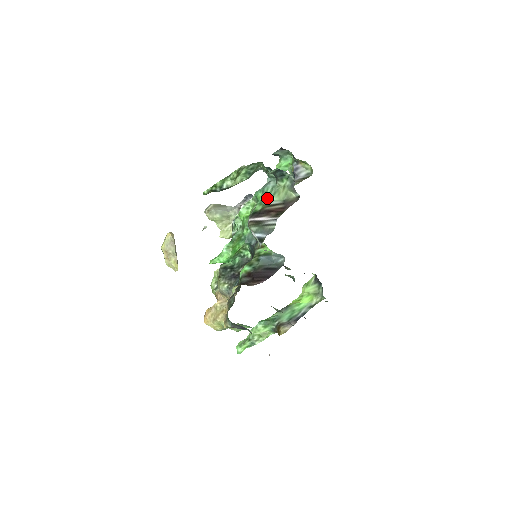
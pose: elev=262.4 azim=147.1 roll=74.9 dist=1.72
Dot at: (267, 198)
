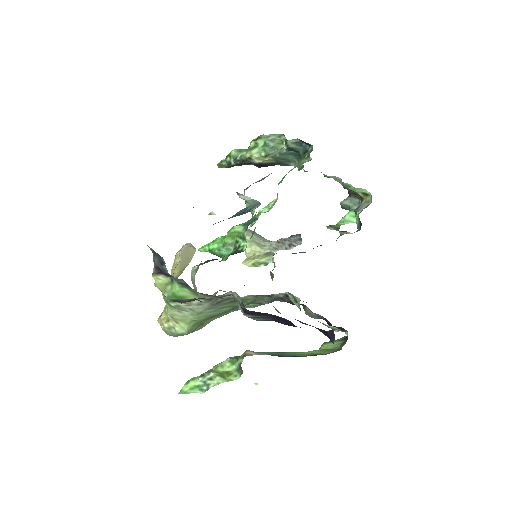
Dot at: occluded
